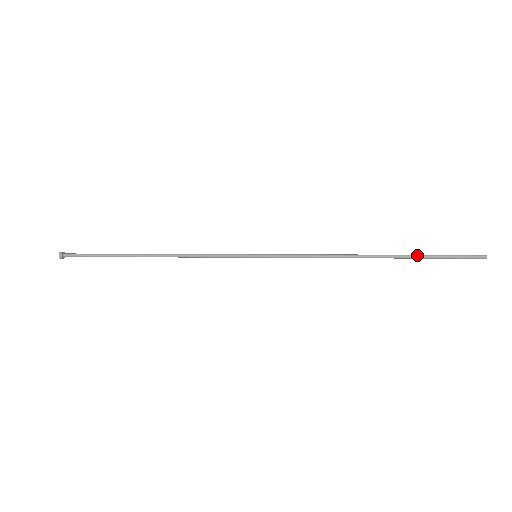
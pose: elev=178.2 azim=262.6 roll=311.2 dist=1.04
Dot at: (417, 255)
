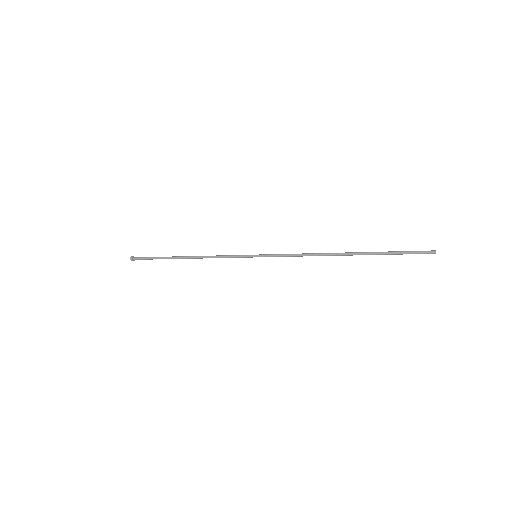
Dot at: (377, 252)
